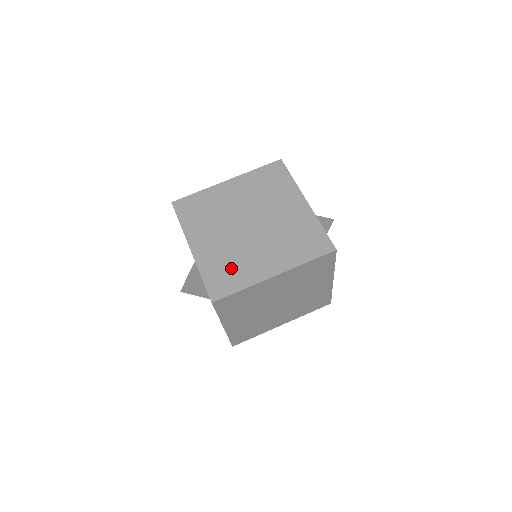
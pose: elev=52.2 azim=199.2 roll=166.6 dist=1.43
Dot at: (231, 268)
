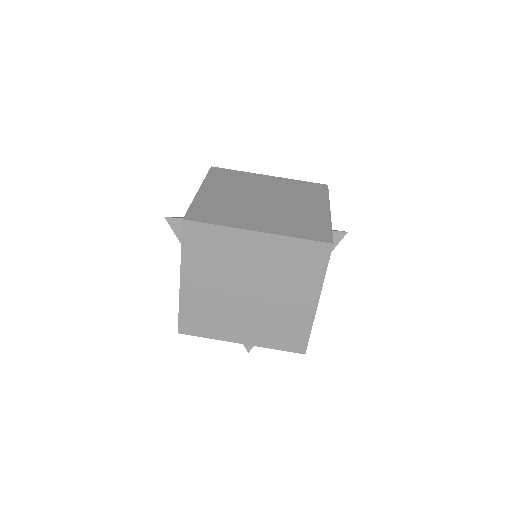
Dot at: (222, 211)
